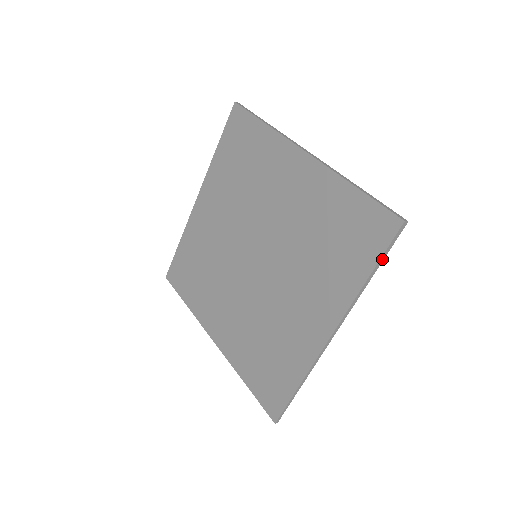
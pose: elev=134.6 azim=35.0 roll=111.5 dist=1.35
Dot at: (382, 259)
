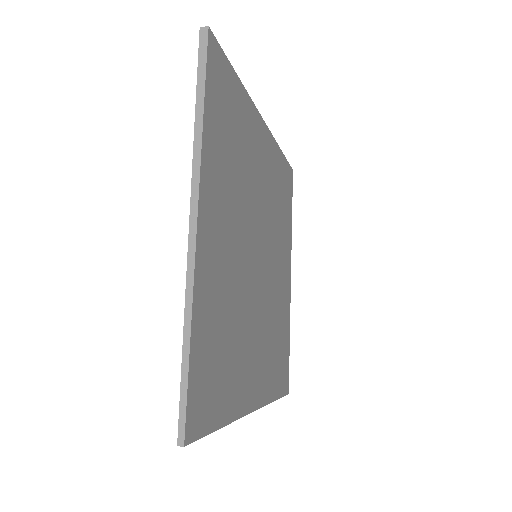
Dot at: (202, 82)
